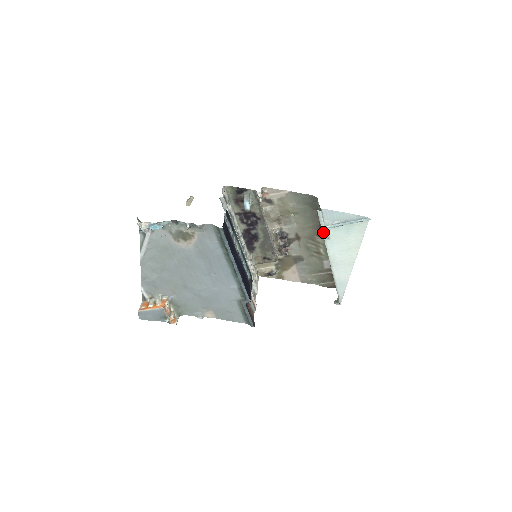
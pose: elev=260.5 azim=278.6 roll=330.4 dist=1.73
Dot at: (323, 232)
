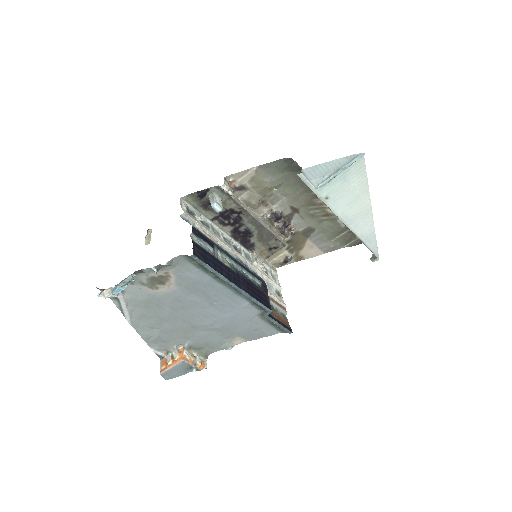
Dot at: (317, 195)
